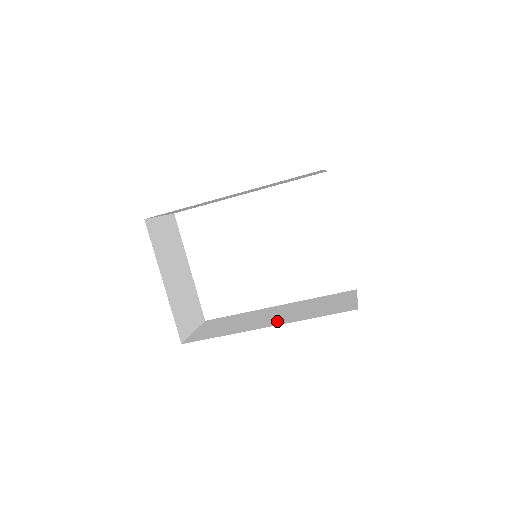
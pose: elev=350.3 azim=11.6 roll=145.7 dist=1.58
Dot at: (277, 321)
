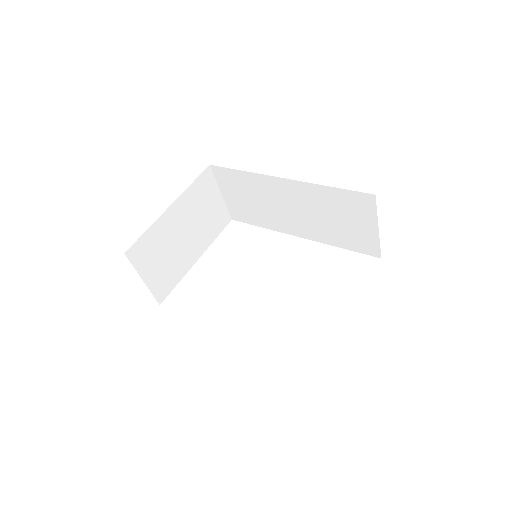
Dot at: occluded
